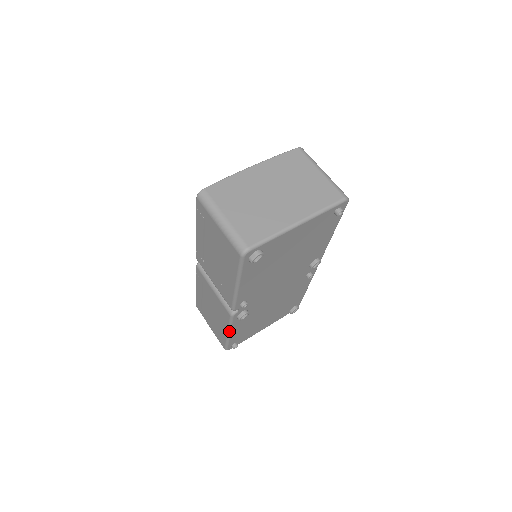
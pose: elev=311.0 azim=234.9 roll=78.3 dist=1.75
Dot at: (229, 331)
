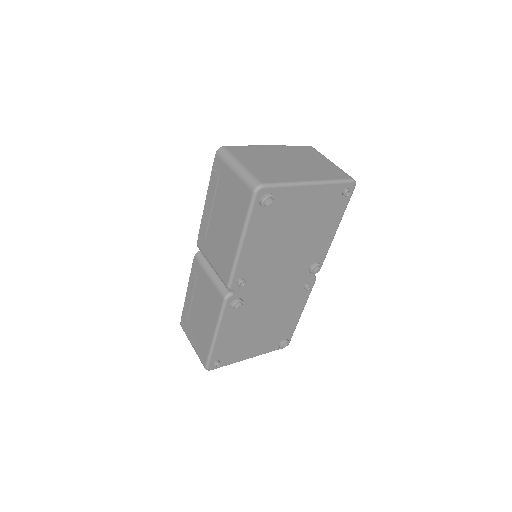
Dot at: (217, 329)
